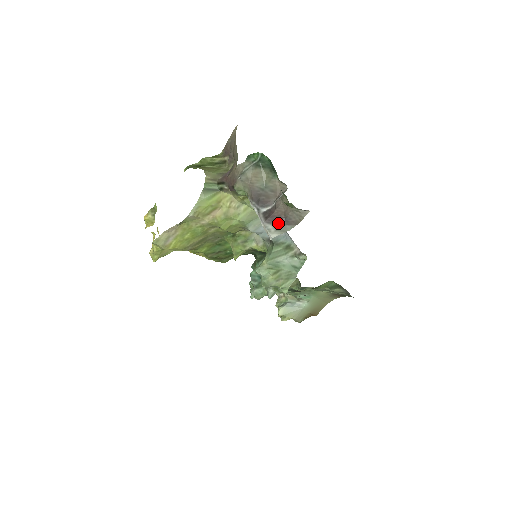
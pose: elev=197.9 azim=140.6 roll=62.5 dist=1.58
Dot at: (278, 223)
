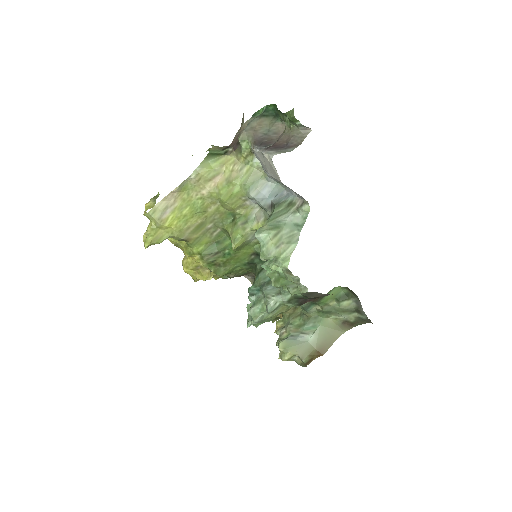
Dot at: (280, 149)
